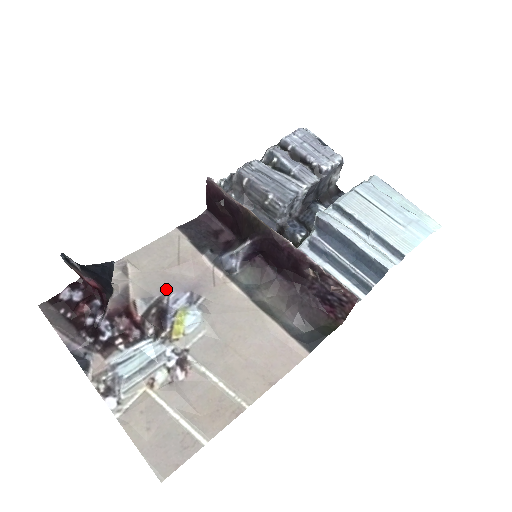
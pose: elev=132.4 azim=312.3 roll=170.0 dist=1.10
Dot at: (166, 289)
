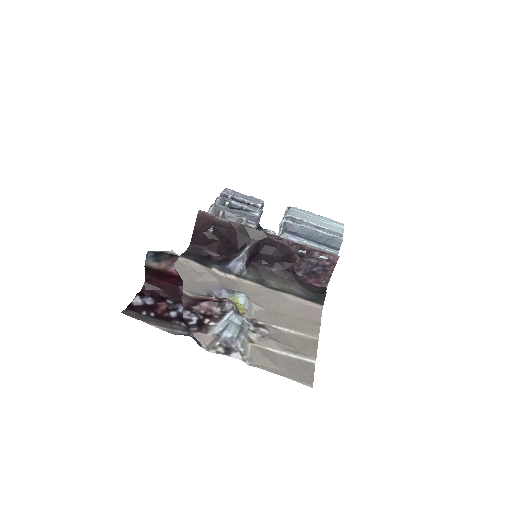
Dot at: (207, 290)
